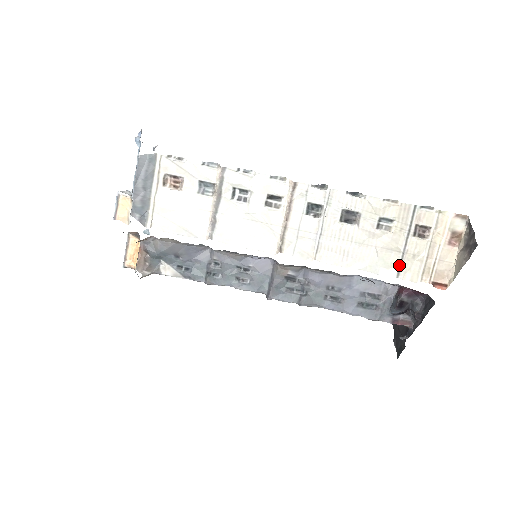
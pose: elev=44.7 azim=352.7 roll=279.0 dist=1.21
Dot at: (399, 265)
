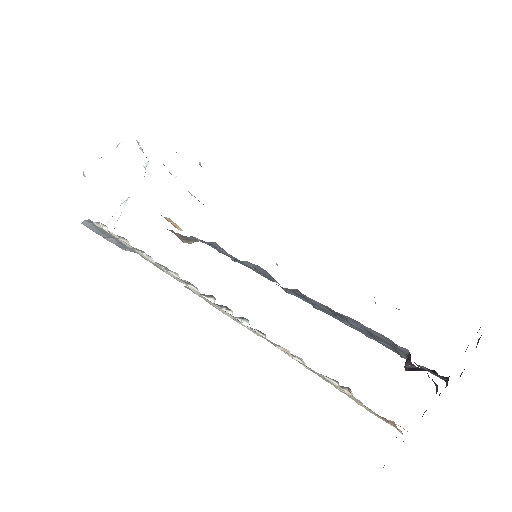
Dot at: occluded
